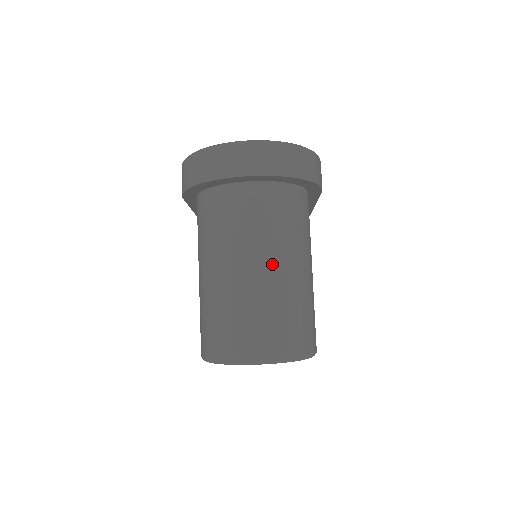
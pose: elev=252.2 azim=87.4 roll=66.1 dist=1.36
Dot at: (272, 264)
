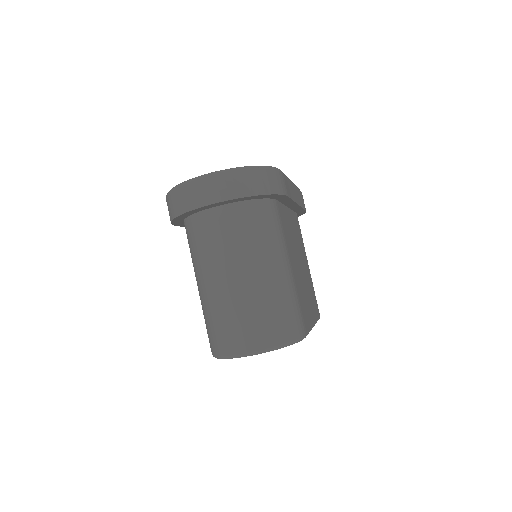
Dot at: (245, 272)
